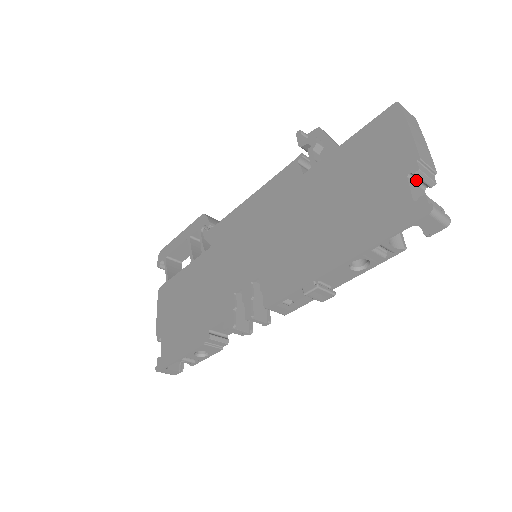
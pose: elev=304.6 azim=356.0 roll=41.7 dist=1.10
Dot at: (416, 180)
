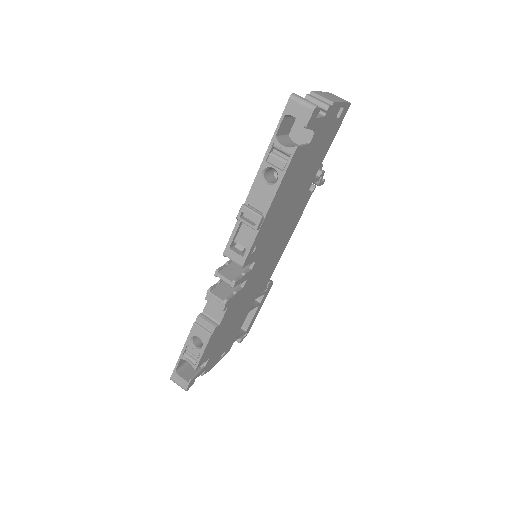
Dot at: occluded
